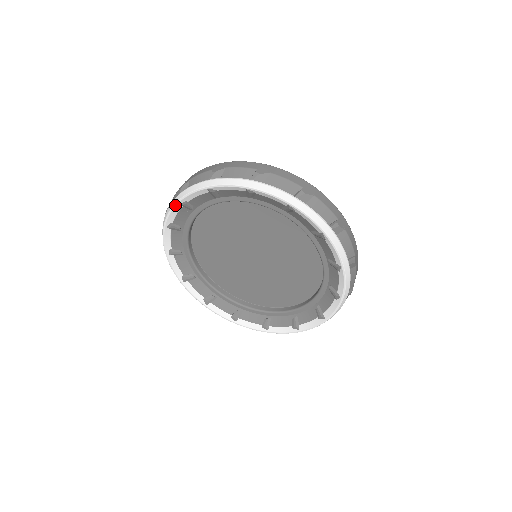
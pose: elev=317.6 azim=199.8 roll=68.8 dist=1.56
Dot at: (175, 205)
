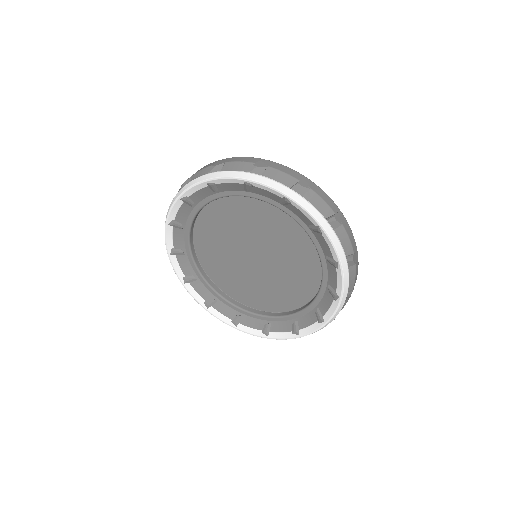
Dot at: (239, 179)
